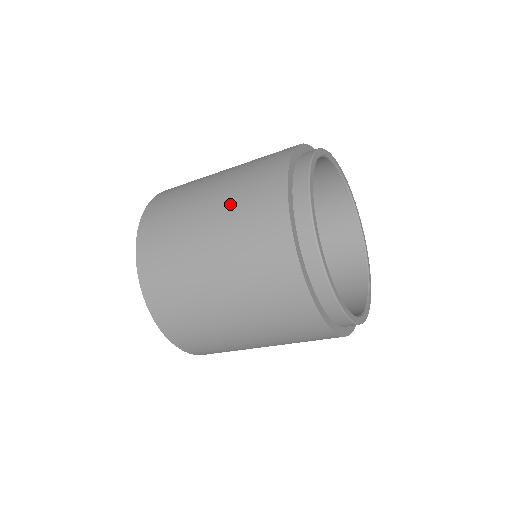
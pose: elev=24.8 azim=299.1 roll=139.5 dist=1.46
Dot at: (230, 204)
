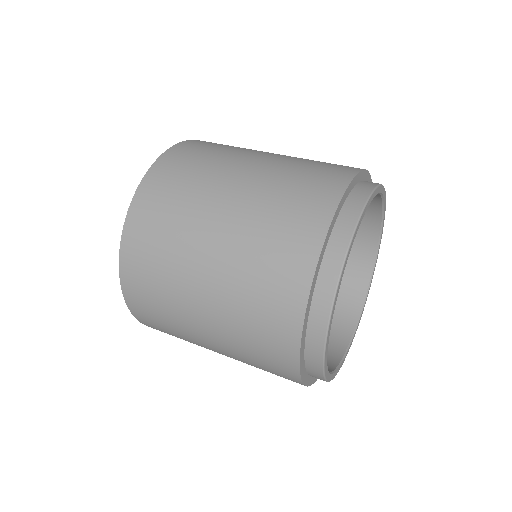
Dot at: (234, 345)
